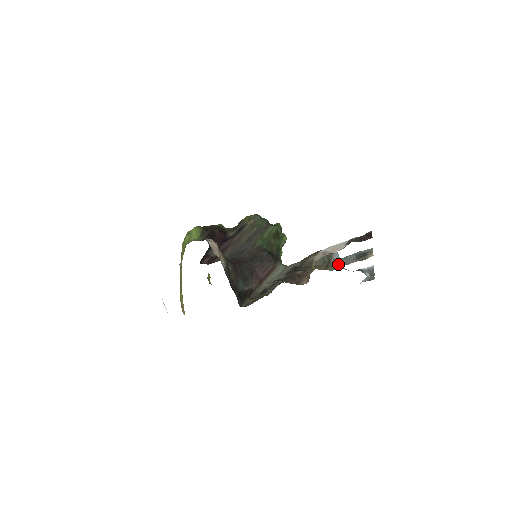
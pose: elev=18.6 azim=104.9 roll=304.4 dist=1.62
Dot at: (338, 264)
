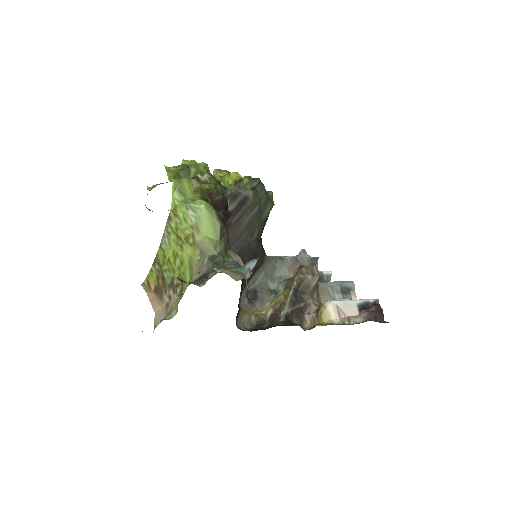
Dot at: (327, 295)
